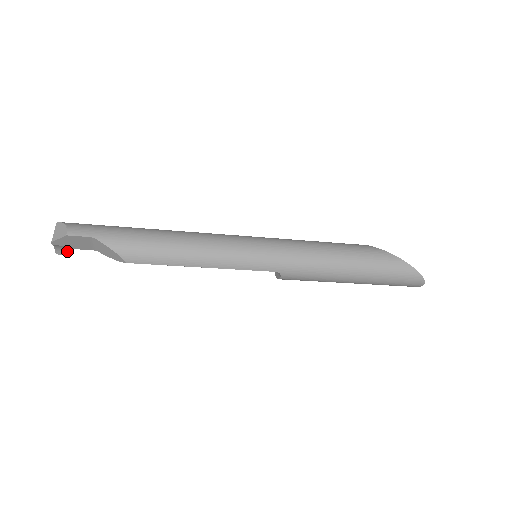
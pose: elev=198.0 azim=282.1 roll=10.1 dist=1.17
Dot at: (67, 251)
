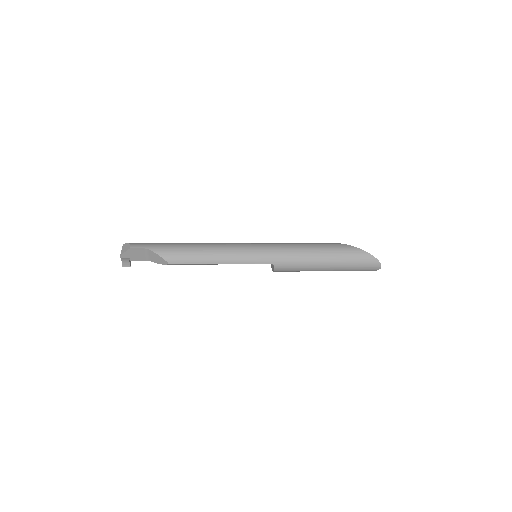
Dot at: (130, 264)
